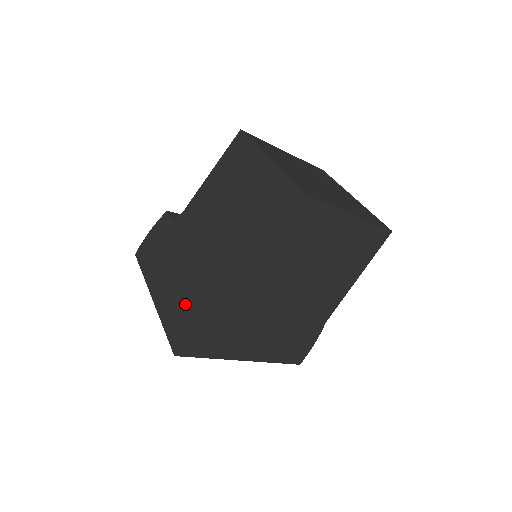
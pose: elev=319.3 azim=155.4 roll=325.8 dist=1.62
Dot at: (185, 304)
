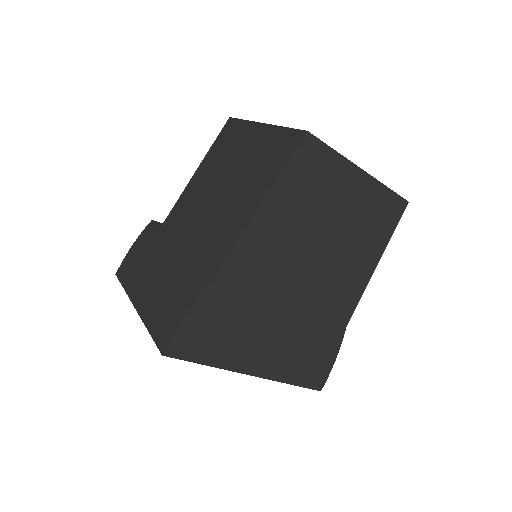
Dot at: (175, 293)
